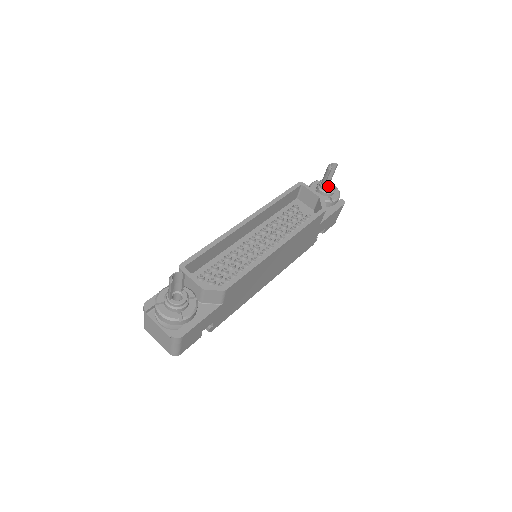
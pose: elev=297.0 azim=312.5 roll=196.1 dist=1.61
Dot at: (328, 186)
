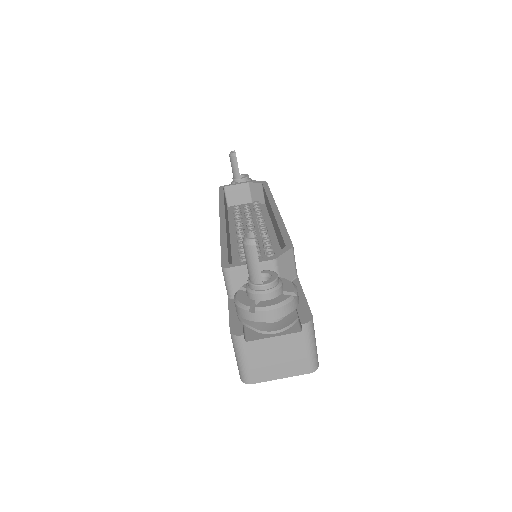
Dot at: occluded
